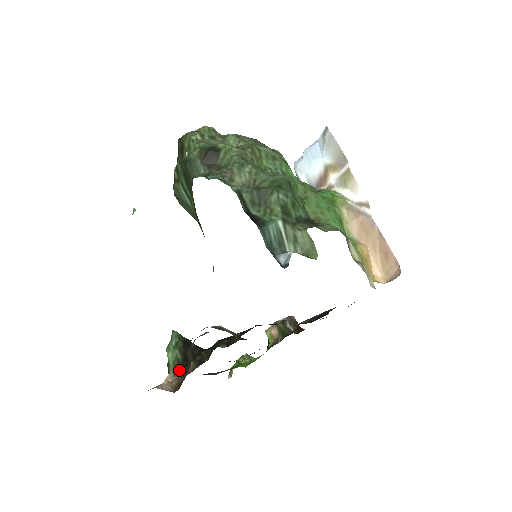
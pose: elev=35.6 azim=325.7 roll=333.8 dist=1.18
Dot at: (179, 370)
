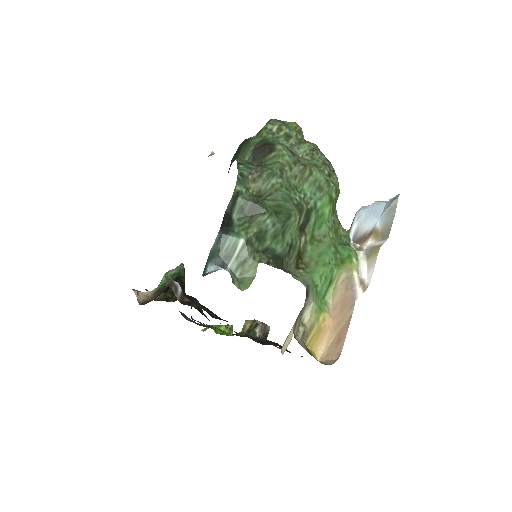
Dot at: (159, 293)
